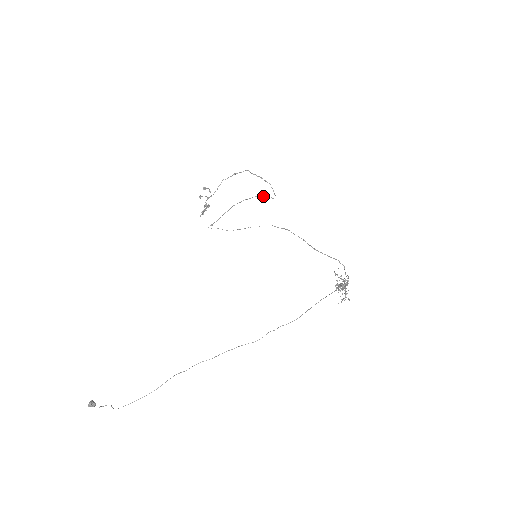
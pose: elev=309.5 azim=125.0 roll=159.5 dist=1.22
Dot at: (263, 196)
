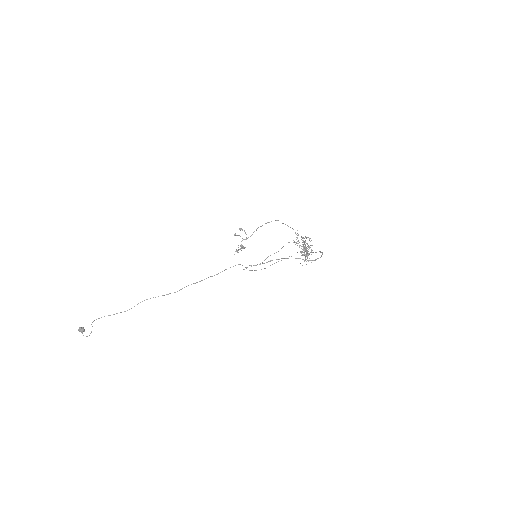
Dot at: occluded
